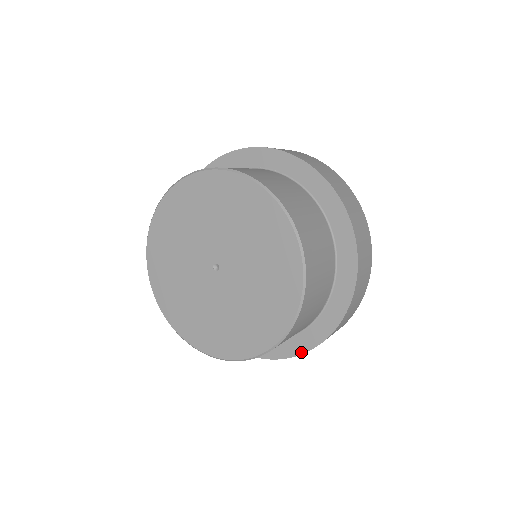
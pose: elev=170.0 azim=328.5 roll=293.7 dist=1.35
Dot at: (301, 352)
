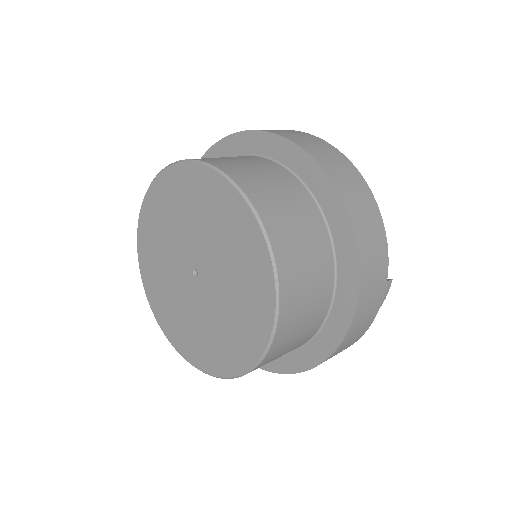
Dot at: (309, 367)
